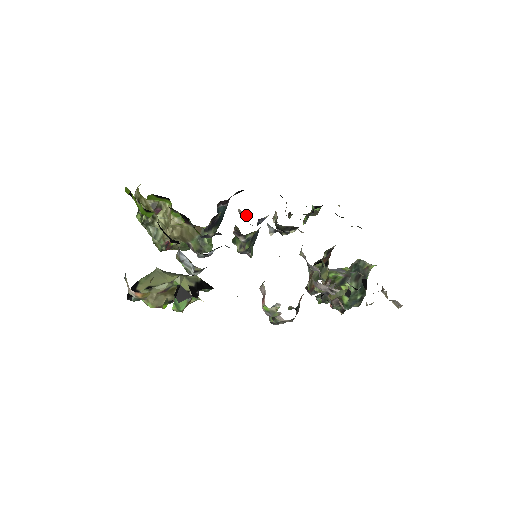
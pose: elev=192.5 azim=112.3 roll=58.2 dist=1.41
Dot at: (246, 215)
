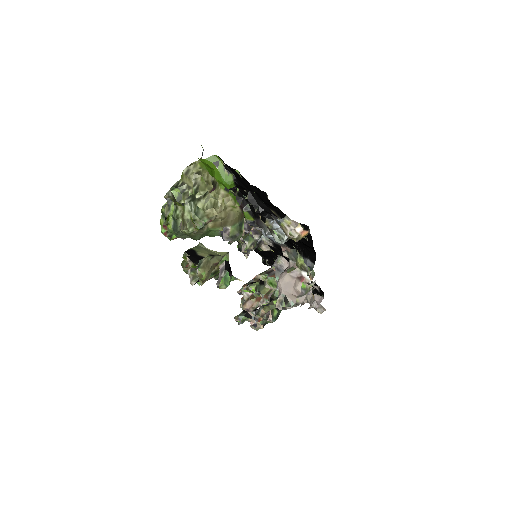
Dot at: occluded
